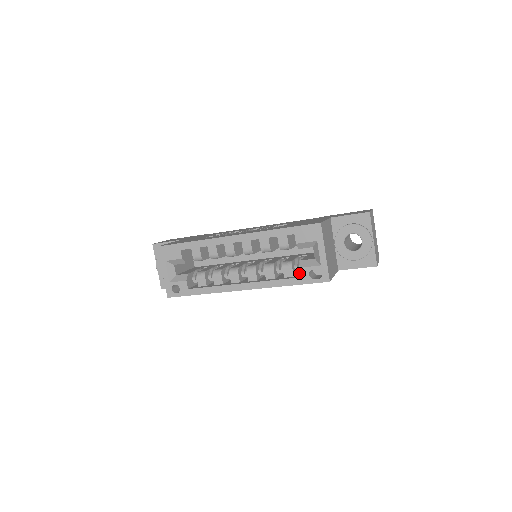
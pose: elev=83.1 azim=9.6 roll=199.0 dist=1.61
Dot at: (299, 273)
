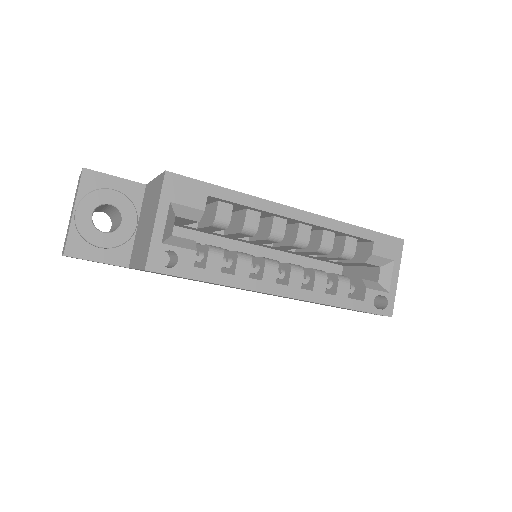
Dot at: occluded
